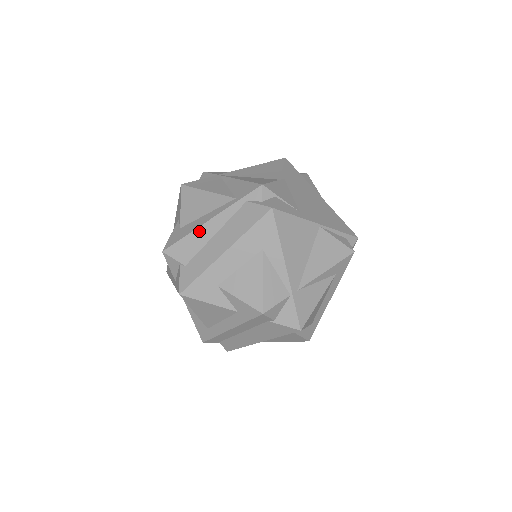
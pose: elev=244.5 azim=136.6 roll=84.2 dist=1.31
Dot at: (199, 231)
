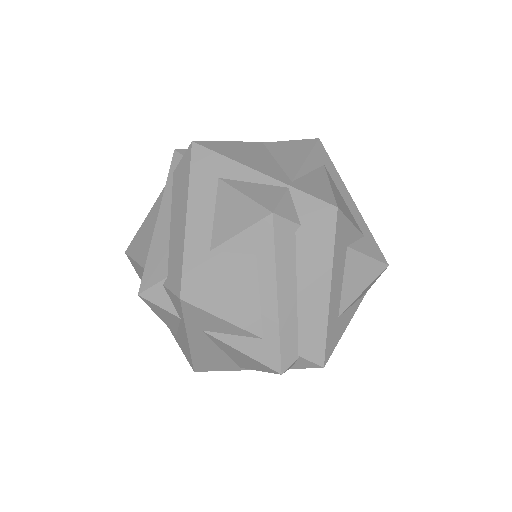
Dot at: (155, 238)
